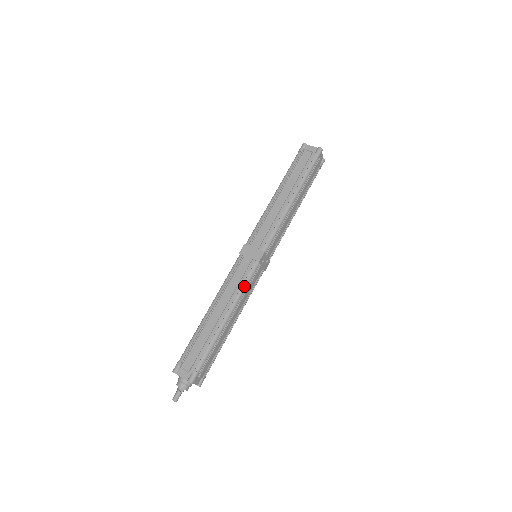
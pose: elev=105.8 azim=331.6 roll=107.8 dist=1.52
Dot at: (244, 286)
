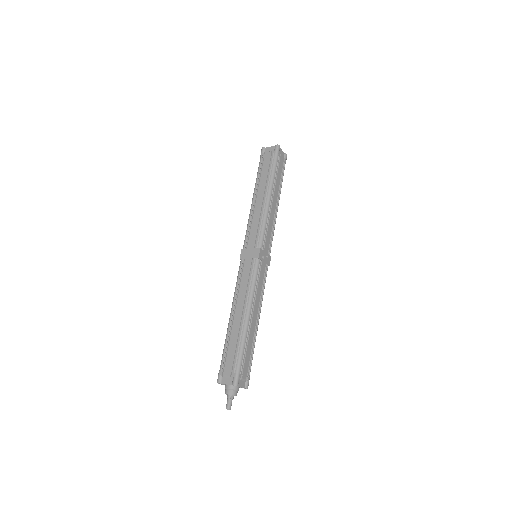
Dot at: (253, 283)
